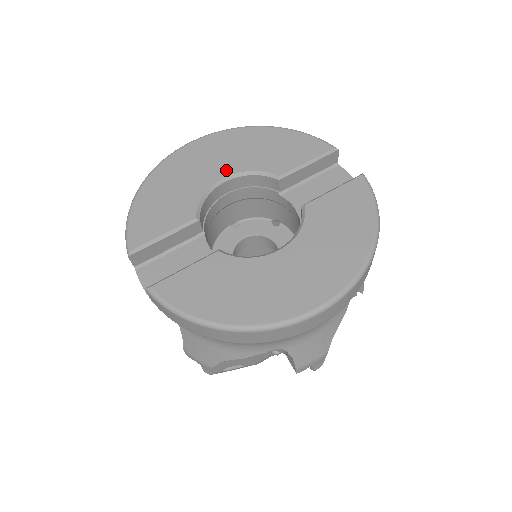
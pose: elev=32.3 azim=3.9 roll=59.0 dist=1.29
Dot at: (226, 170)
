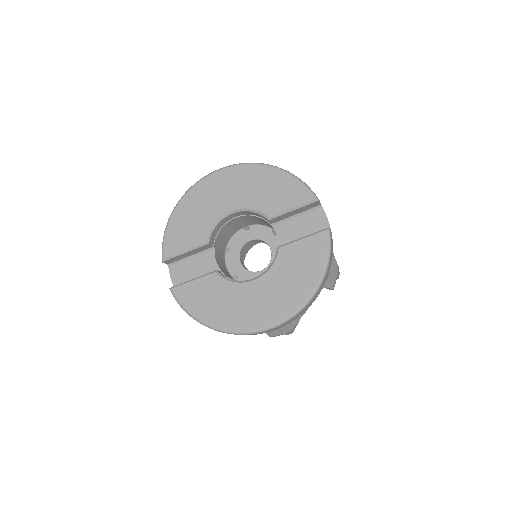
Dot at: (233, 204)
